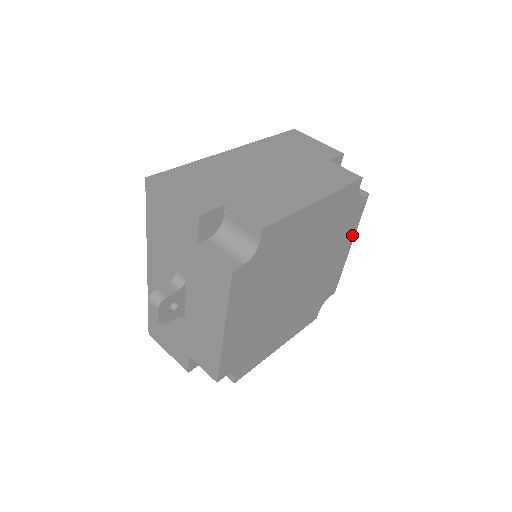
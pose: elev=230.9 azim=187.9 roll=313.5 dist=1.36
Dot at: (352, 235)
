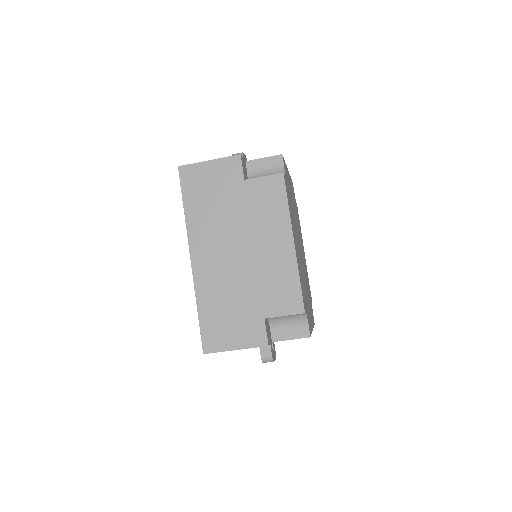
Dot at: (287, 171)
